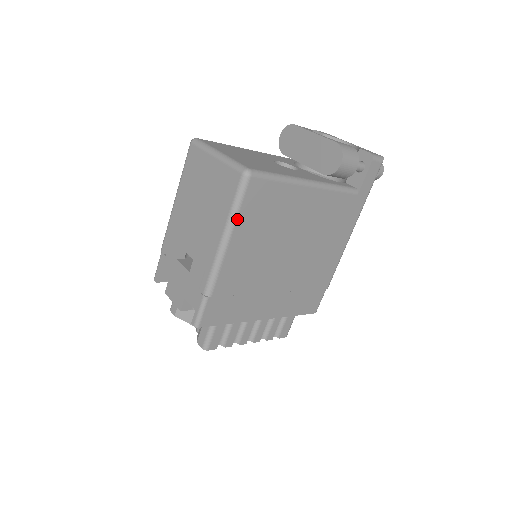
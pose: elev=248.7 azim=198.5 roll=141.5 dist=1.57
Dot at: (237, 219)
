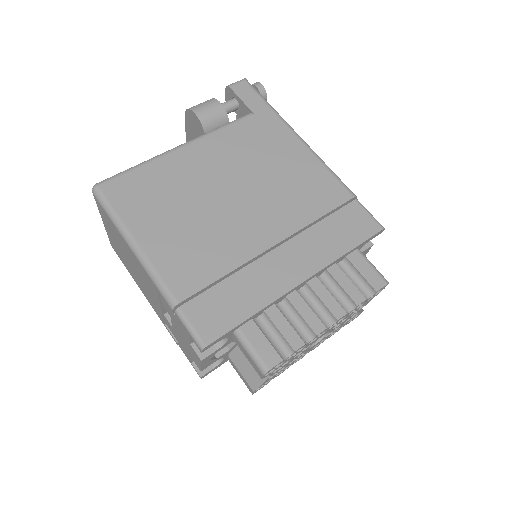
Dot at: (123, 222)
